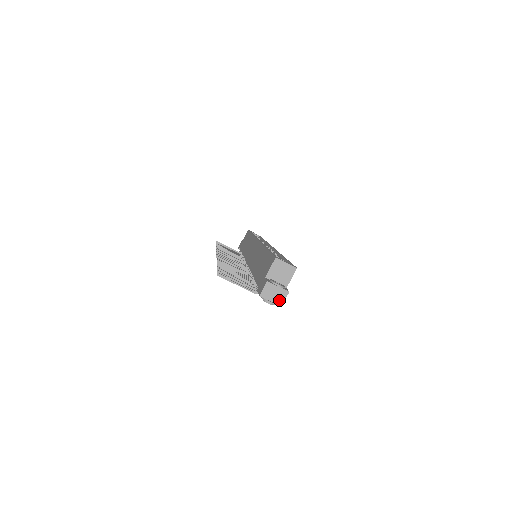
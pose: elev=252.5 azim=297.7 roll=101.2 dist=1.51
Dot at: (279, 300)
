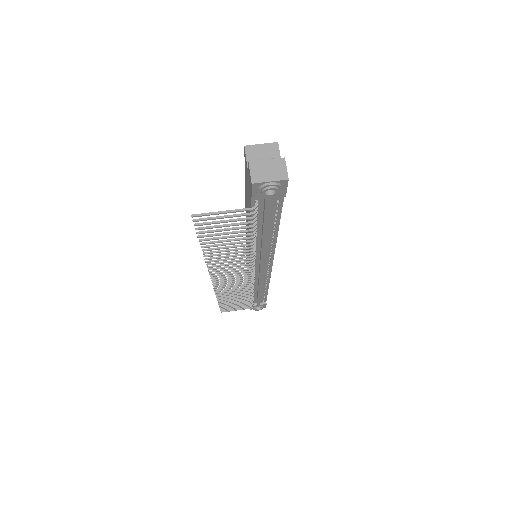
Dot at: (280, 174)
